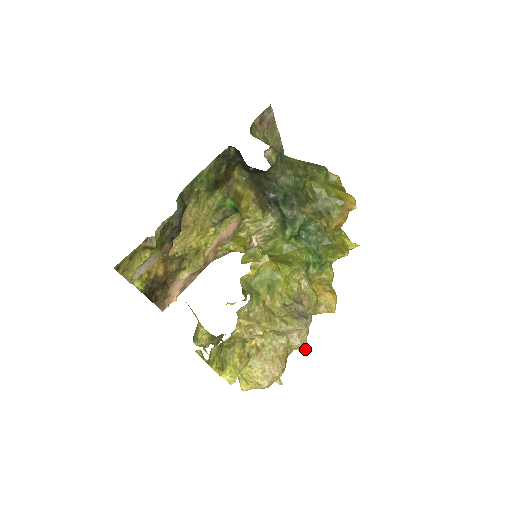
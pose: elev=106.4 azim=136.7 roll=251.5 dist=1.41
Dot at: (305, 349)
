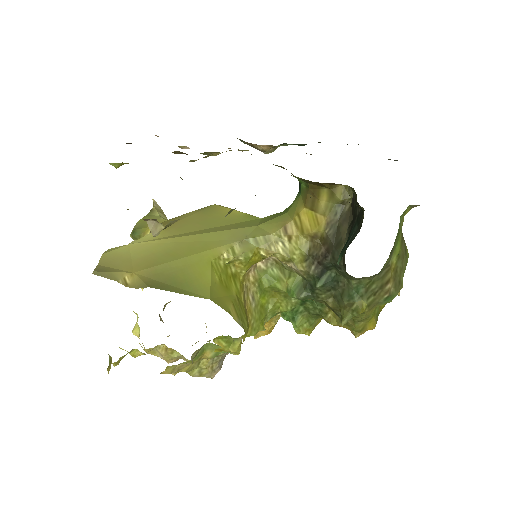
Dot at: (207, 341)
